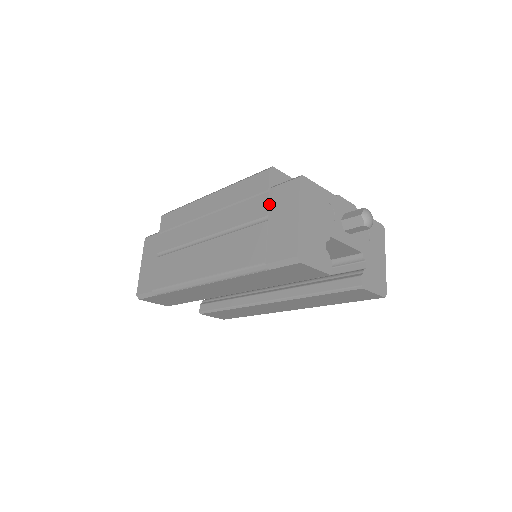
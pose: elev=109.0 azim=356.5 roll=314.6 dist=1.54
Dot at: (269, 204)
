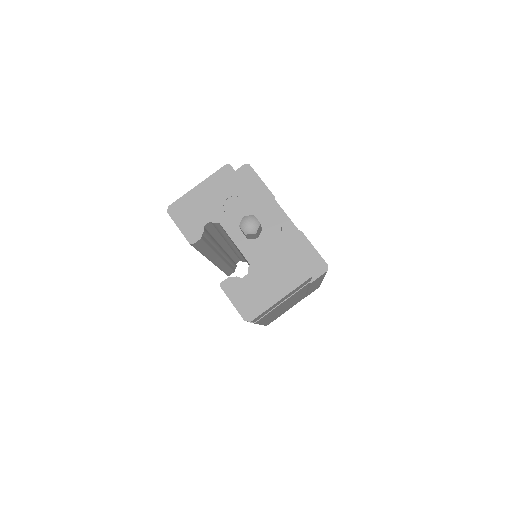
Dot at: occluded
